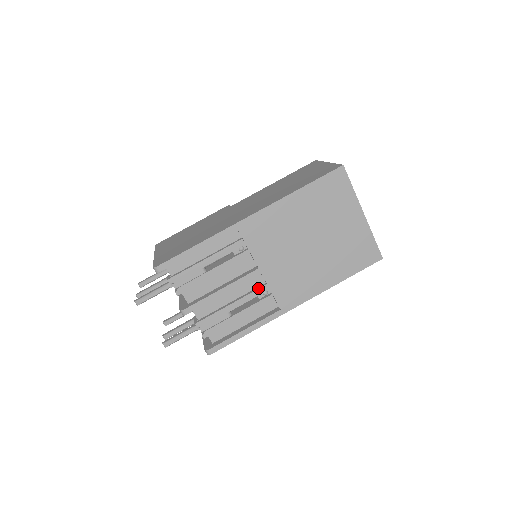
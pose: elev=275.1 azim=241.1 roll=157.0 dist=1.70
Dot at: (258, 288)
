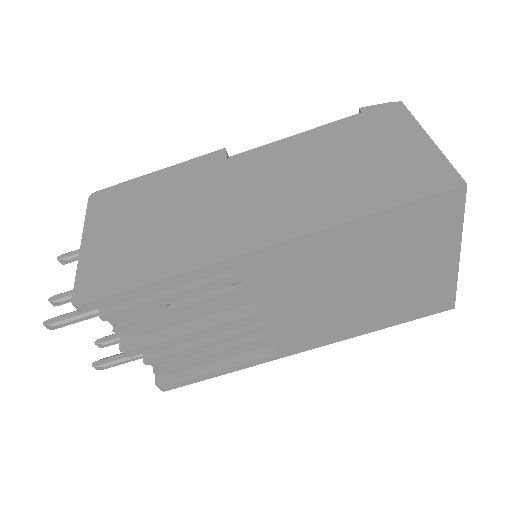
Dot at: (250, 329)
